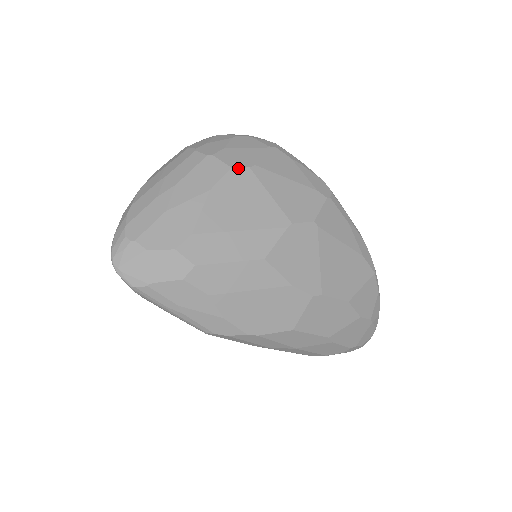
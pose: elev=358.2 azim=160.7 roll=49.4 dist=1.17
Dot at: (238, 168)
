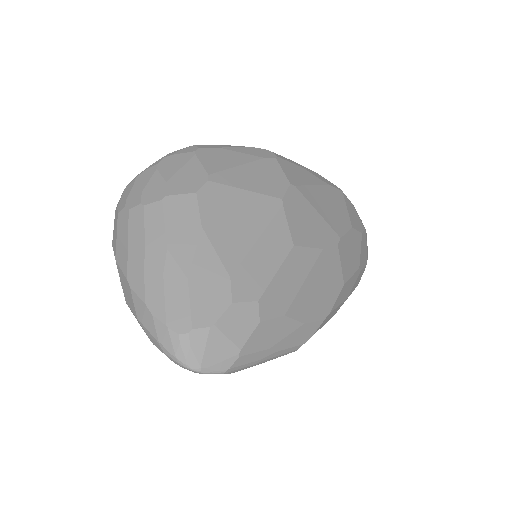
Dot at: (201, 189)
